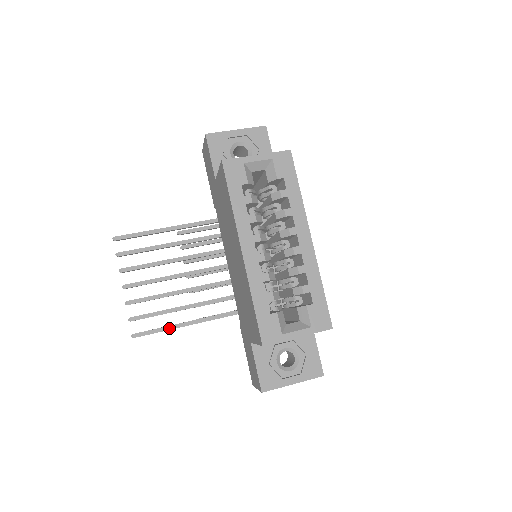
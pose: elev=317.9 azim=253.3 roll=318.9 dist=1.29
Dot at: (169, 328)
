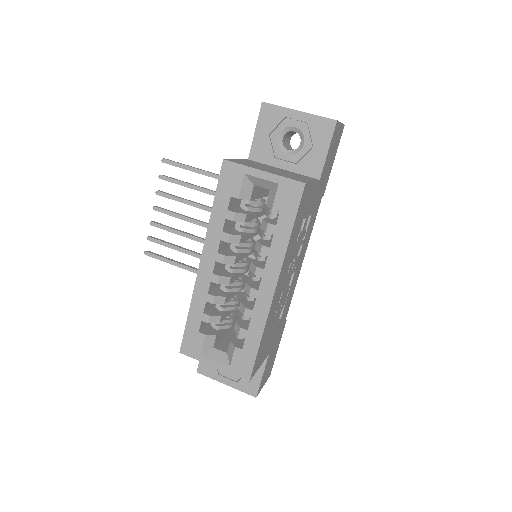
Dot at: (174, 264)
